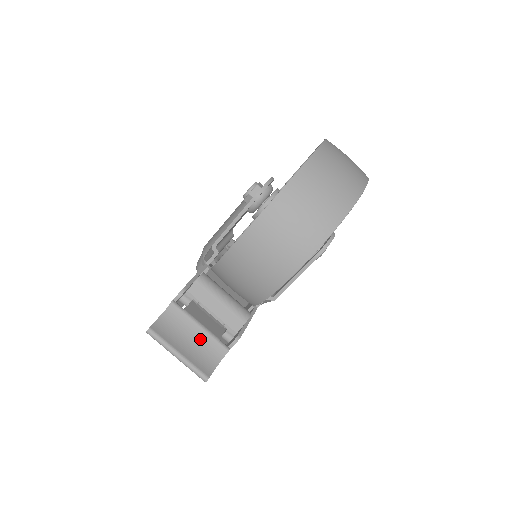
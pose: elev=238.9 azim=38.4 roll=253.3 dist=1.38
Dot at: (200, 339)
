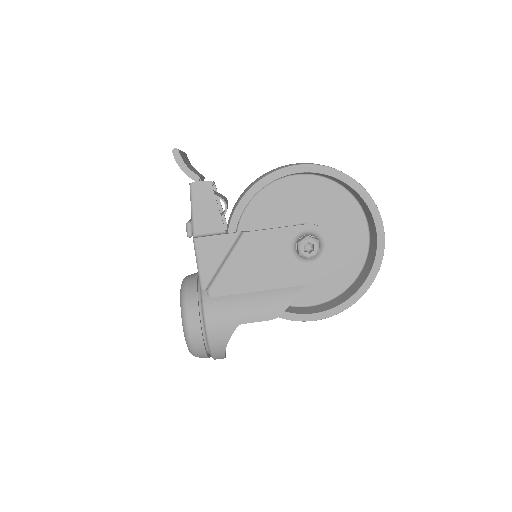
Dot at: (194, 171)
